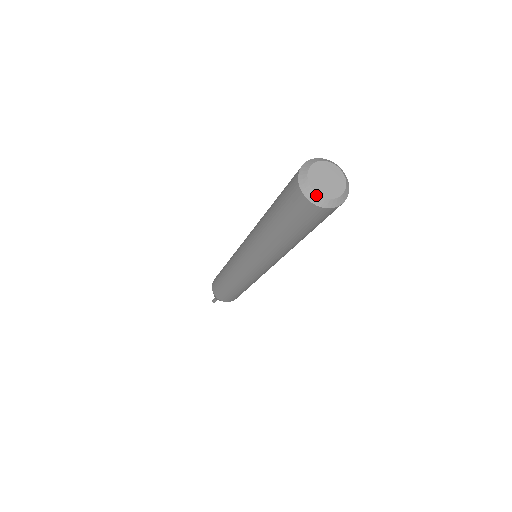
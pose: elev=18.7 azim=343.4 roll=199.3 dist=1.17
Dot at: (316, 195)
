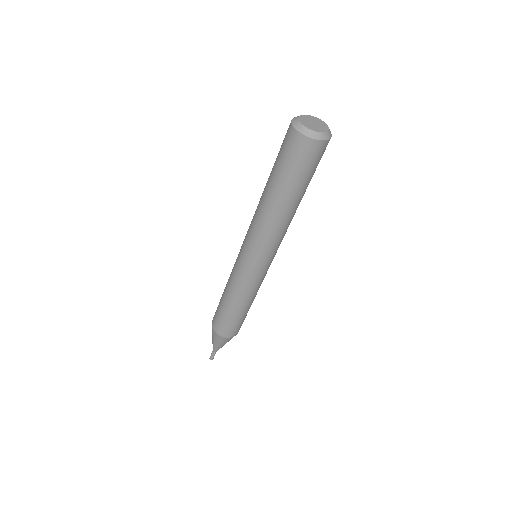
Dot at: (314, 132)
